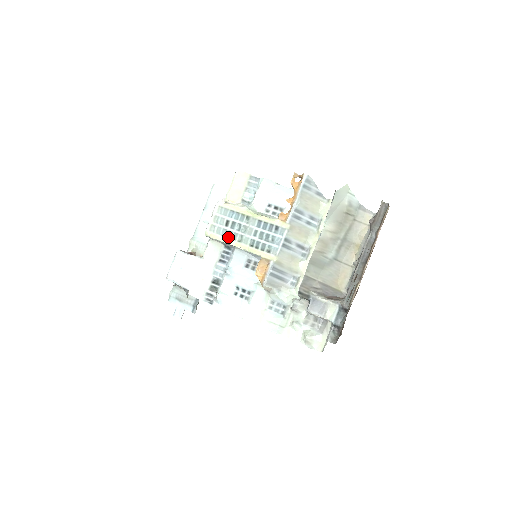
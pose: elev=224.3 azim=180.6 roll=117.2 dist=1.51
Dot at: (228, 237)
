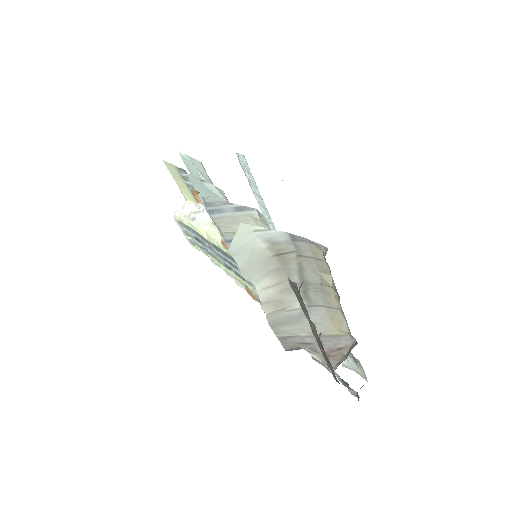
Dot at: (209, 254)
